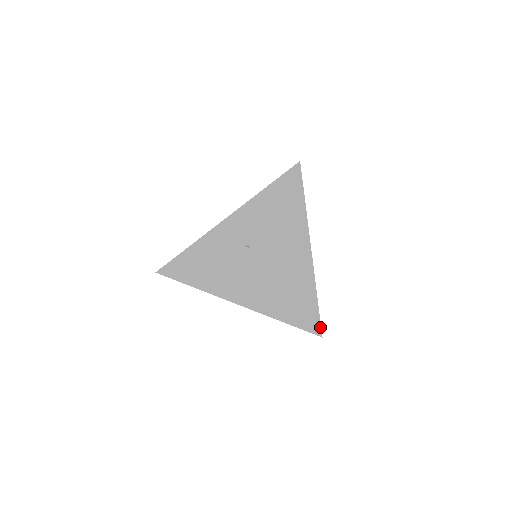
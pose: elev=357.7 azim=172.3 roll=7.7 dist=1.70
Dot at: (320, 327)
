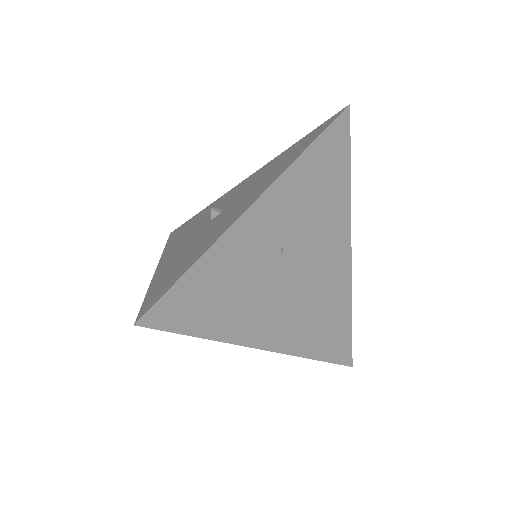
Dot at: (351, 354)
